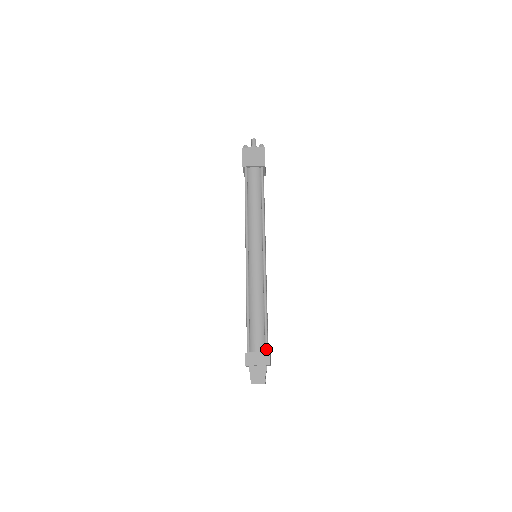
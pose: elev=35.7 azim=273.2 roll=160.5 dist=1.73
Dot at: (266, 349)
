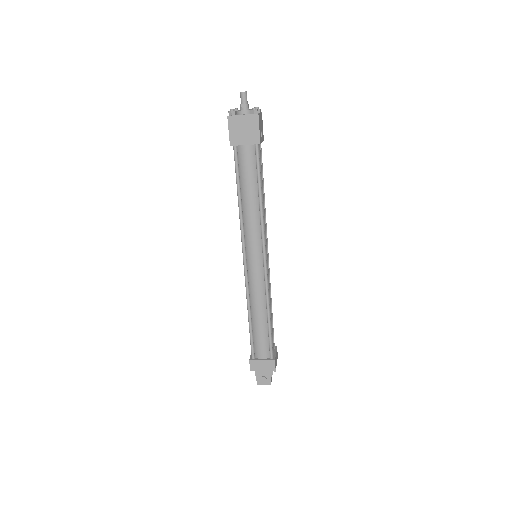
Dot at: (271, 356)
